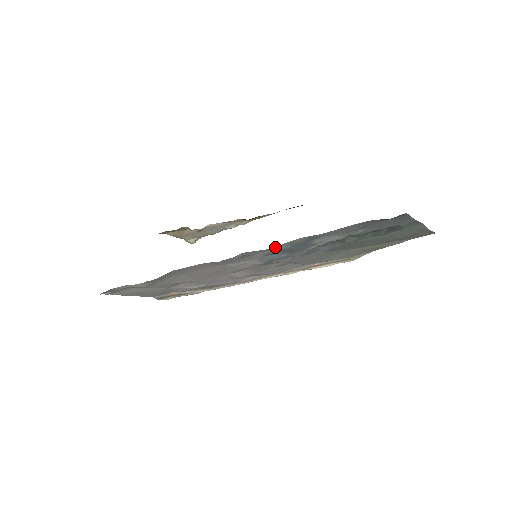
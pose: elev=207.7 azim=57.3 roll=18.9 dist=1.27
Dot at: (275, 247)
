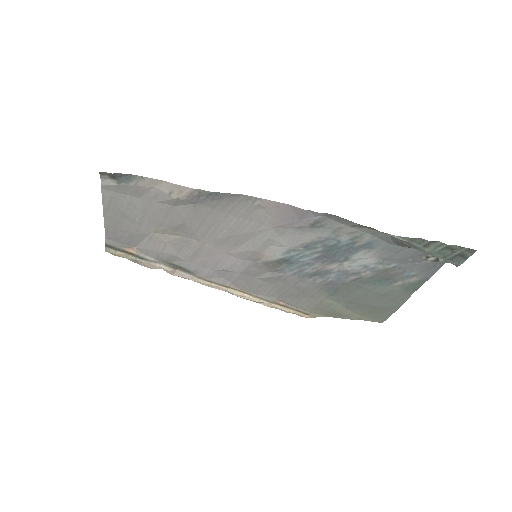
Dot at: (350, 229)
